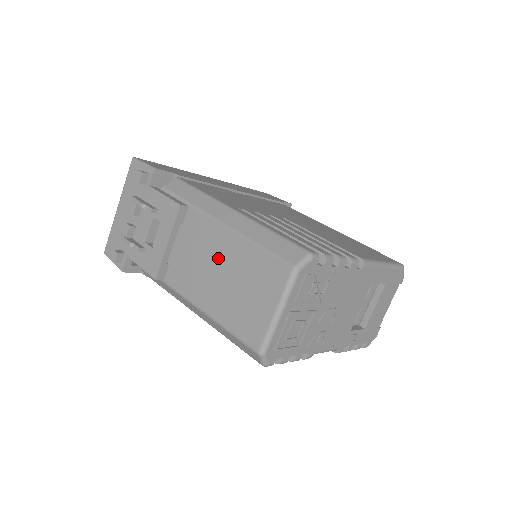
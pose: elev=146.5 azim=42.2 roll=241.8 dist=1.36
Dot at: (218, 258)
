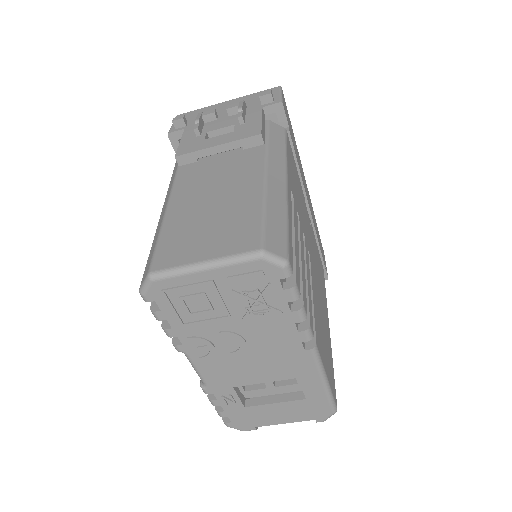
Dot at: (229, 190)
